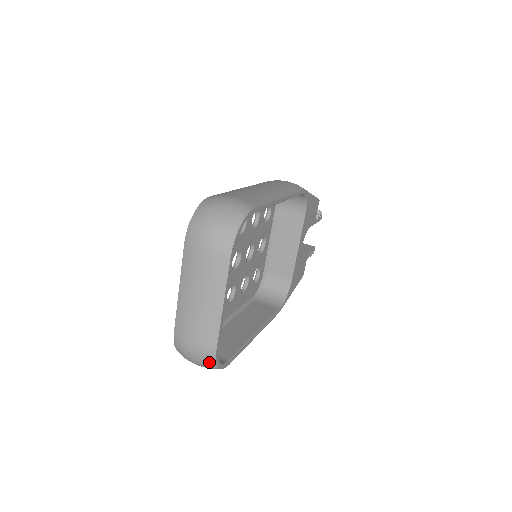
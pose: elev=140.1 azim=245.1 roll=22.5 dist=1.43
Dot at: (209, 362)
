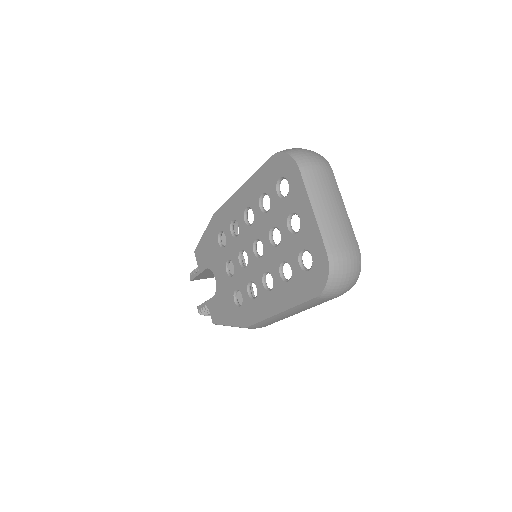
Dot at: (358, 265)
